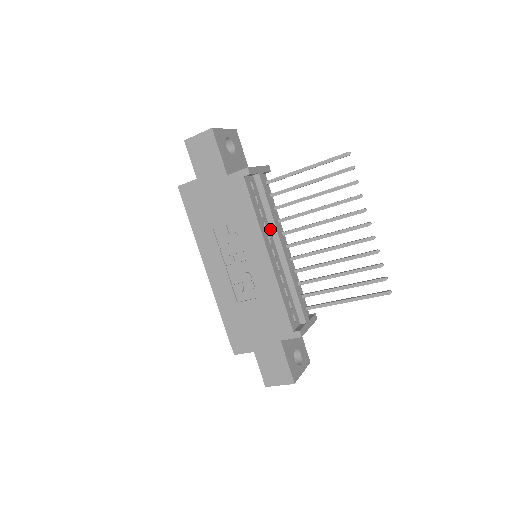
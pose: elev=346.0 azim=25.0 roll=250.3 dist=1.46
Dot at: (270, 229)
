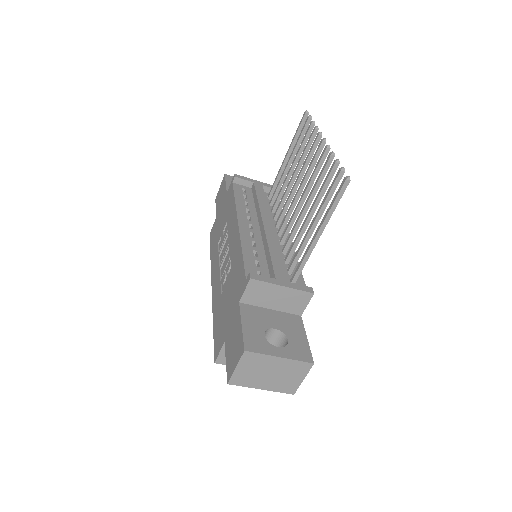
Dot at: (257, 216)
